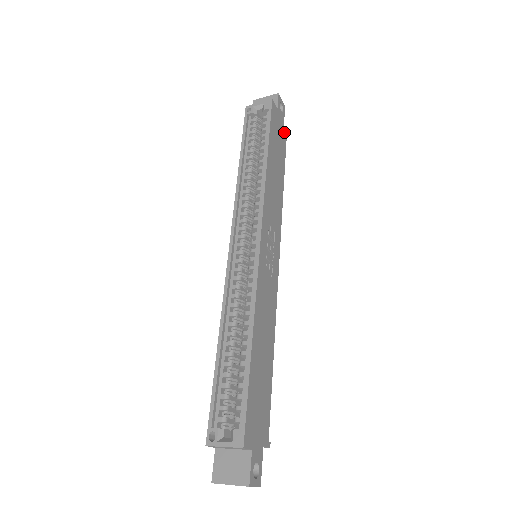
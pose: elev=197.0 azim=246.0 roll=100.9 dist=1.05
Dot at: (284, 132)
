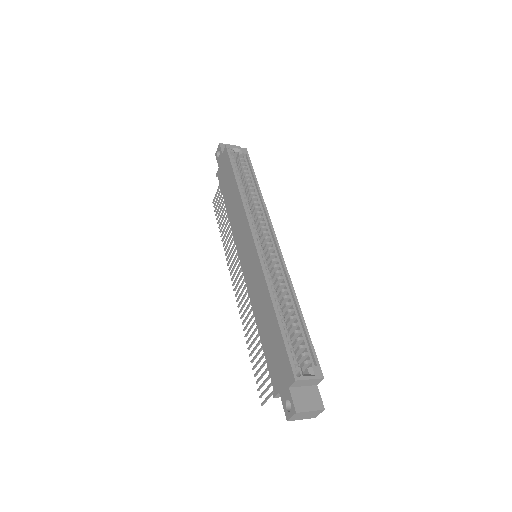
Dot at: occluded
